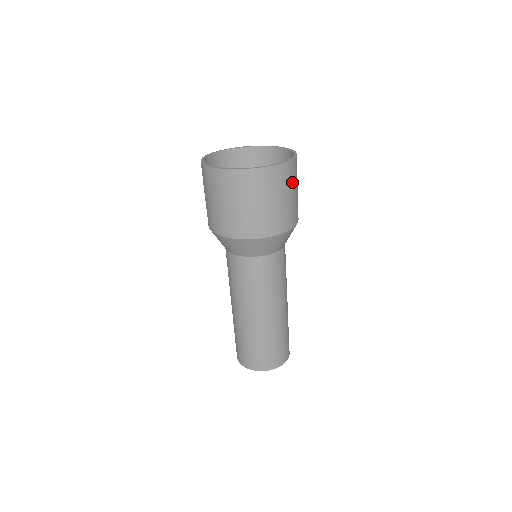
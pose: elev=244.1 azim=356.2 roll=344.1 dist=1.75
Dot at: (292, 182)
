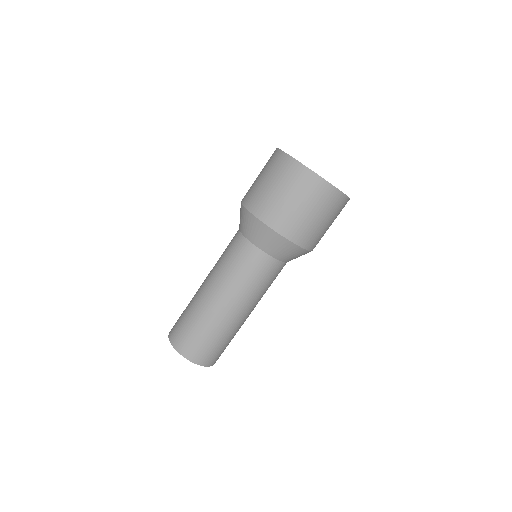
Dot at: (317, 202)
